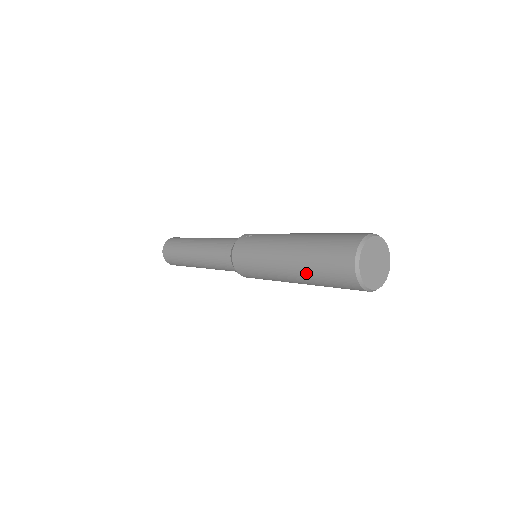
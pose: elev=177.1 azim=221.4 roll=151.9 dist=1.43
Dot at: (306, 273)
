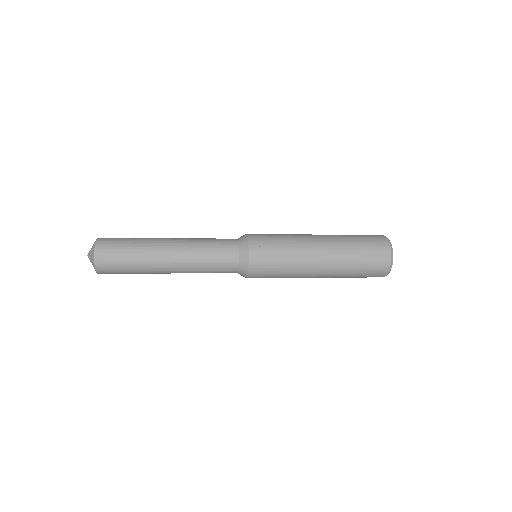
Dot at: (339, 277)
